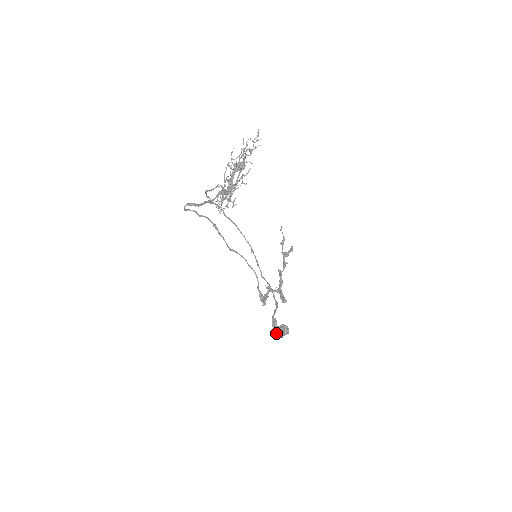
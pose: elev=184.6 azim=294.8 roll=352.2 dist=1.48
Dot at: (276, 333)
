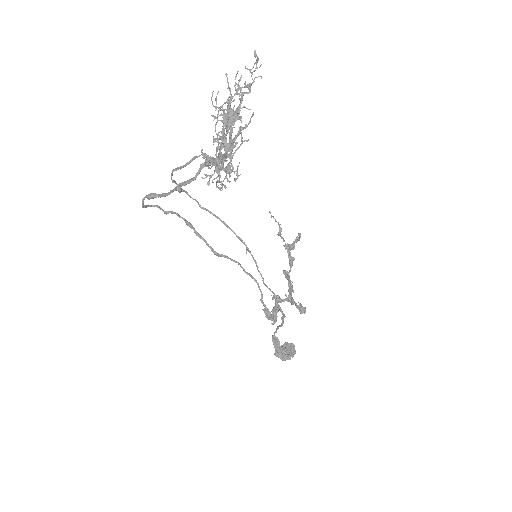
Dot at: (281, 356)
